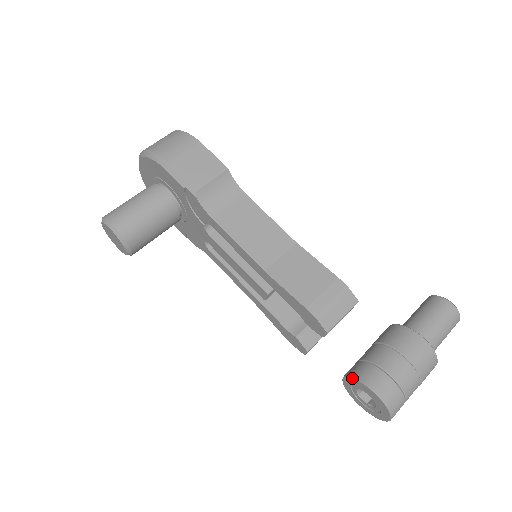
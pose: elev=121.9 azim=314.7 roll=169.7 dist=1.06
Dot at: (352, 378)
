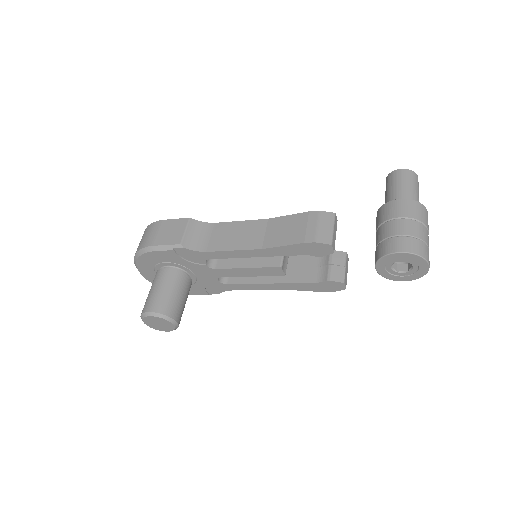
Dot at: (378, 261)
